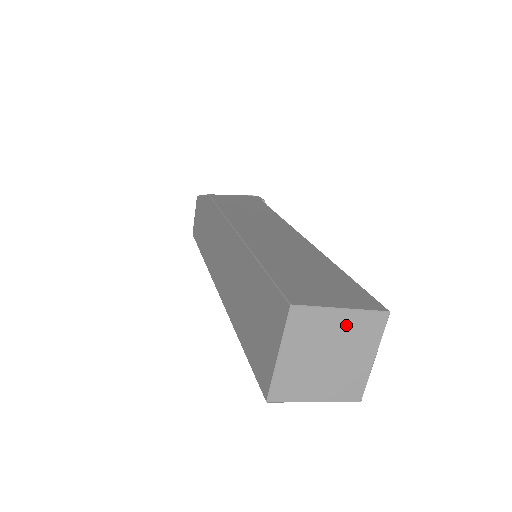
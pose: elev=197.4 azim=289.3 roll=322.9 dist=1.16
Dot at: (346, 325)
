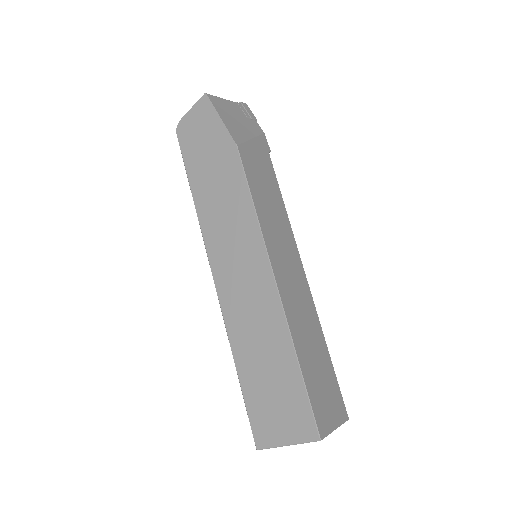
Dot at: occluded
